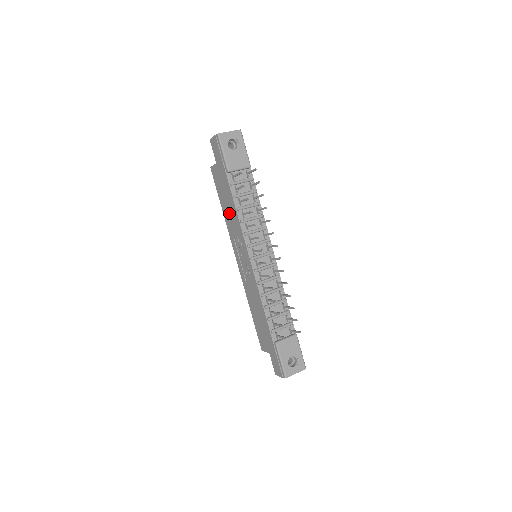
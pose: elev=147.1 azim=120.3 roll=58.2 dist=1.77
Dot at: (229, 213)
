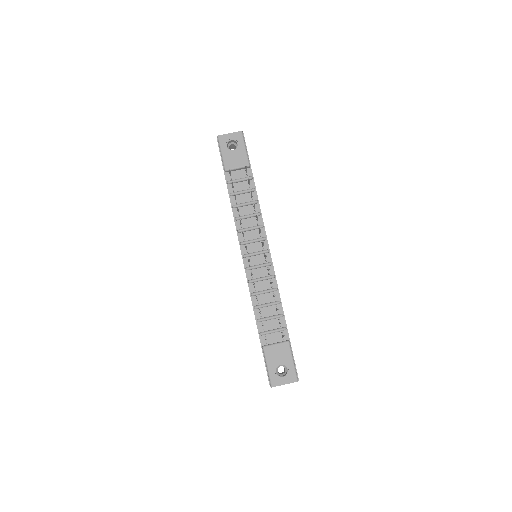
Dot at: occluded
